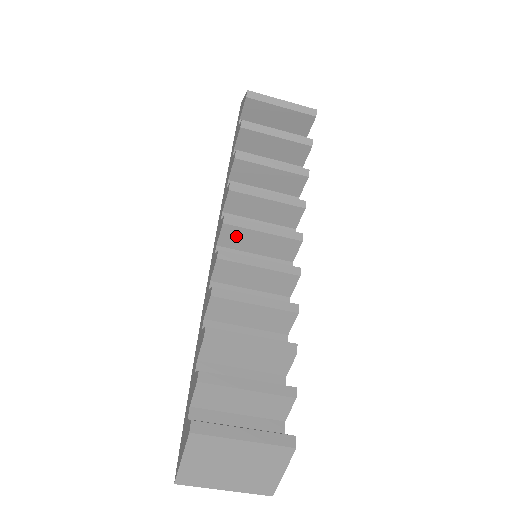
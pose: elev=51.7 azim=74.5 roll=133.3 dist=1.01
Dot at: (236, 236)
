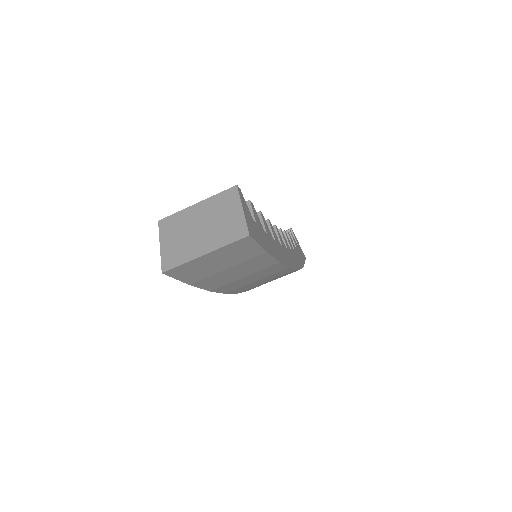
Dot at: occluded
